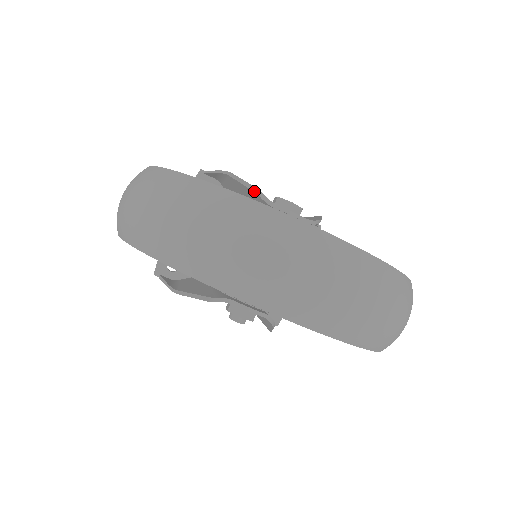
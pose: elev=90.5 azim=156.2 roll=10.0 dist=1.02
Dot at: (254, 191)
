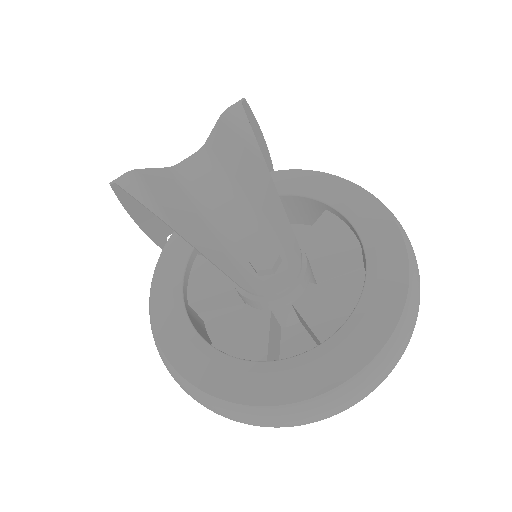
Dot at: occluded
